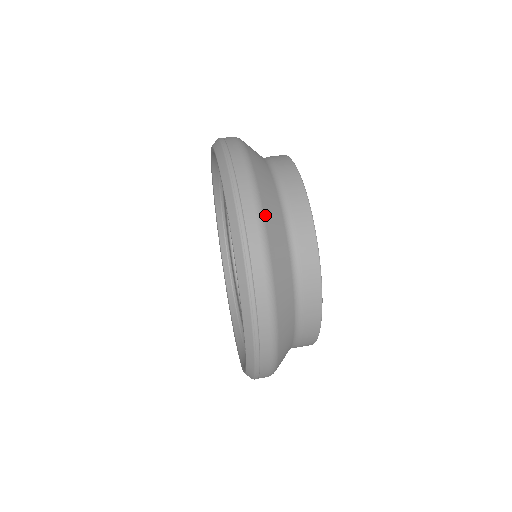
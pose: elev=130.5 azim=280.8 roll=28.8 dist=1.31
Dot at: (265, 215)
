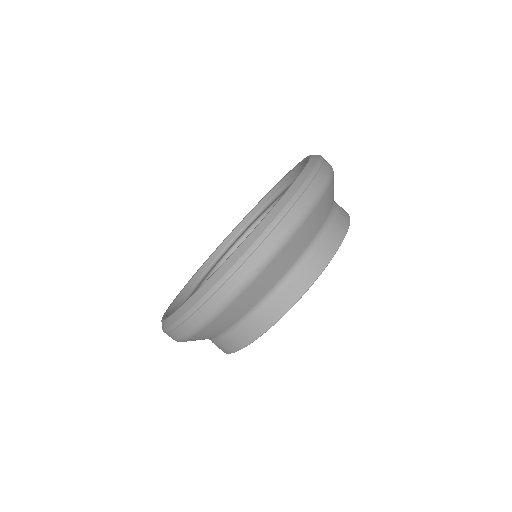
Dot at: occluded
